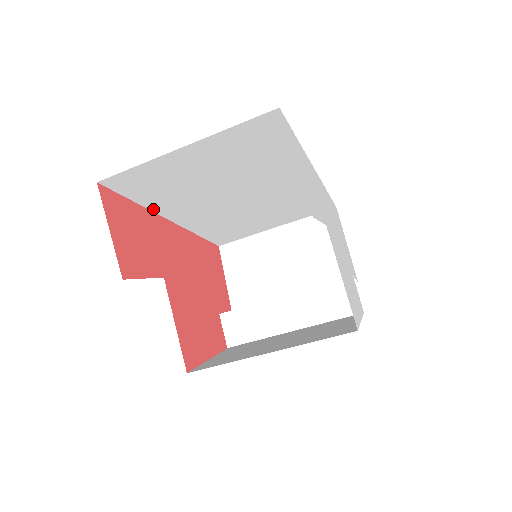
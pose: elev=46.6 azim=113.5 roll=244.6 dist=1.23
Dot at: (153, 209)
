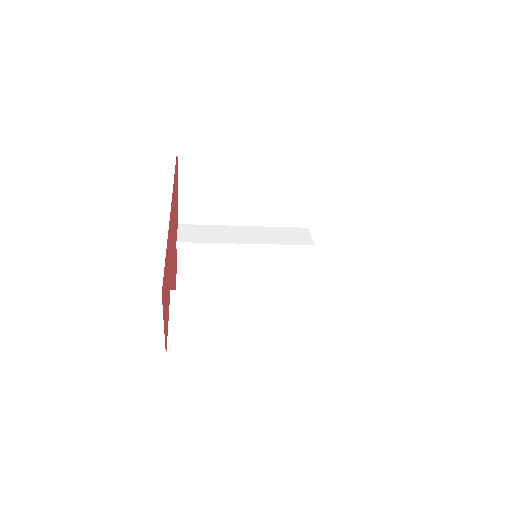
Dot at: occluded
